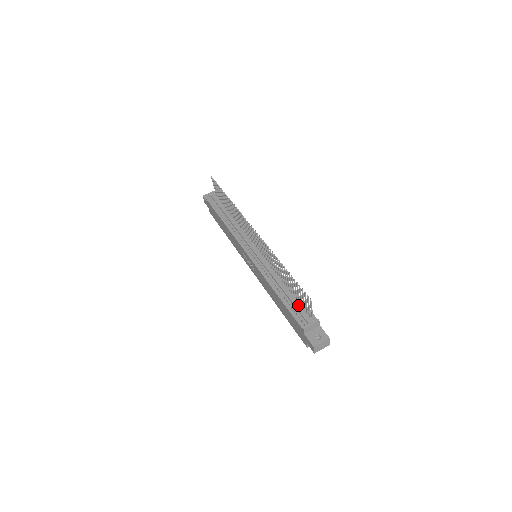
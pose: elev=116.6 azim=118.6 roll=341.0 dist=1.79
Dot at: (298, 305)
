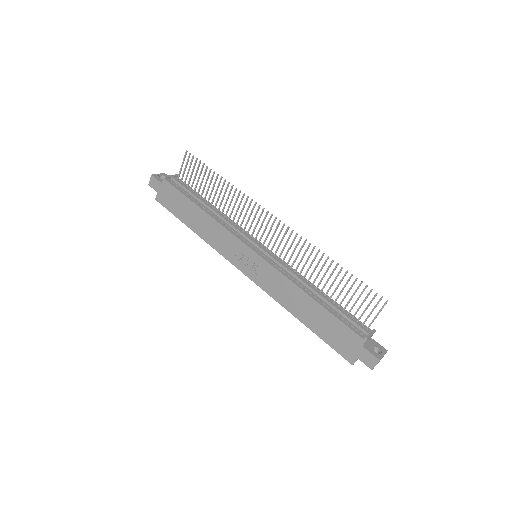
Dot at: (346, 312)
